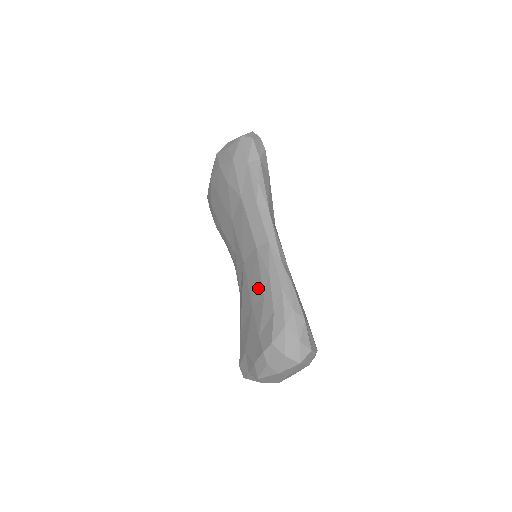
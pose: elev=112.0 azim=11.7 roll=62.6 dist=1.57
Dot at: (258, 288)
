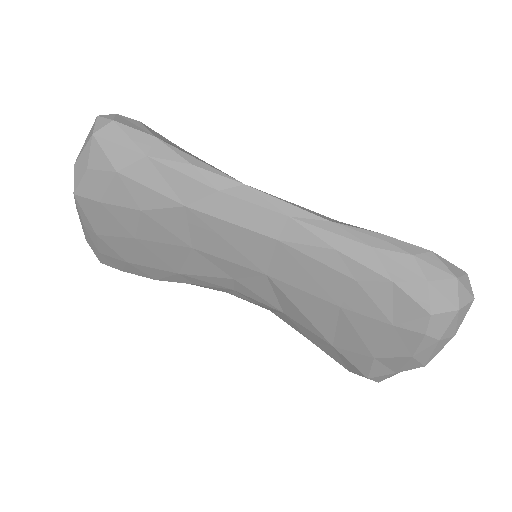
Dot at: (332, 280)
